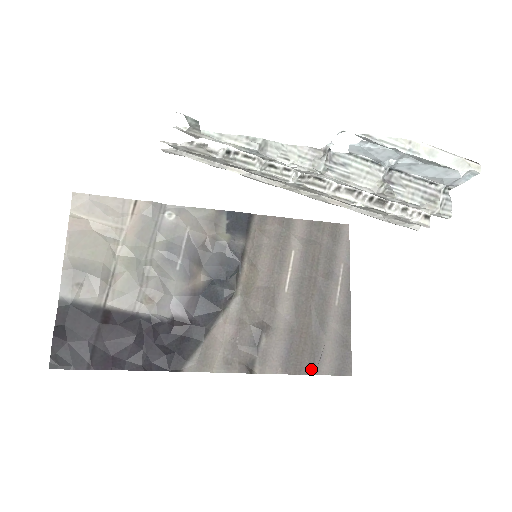
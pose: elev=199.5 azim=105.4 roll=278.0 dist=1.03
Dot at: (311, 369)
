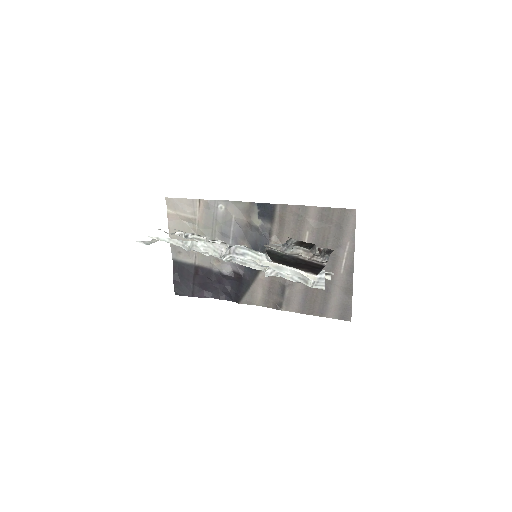
Dot at: (320, 313)
